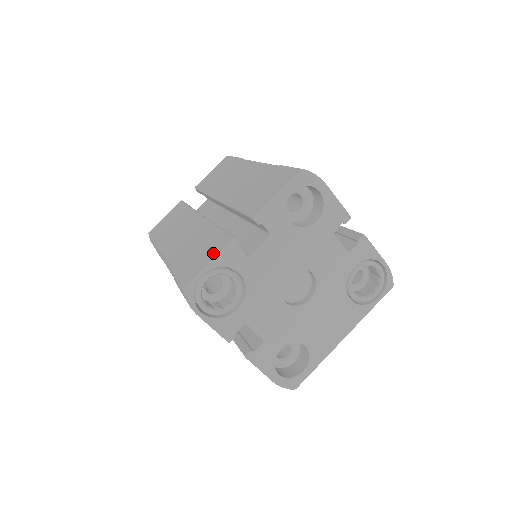
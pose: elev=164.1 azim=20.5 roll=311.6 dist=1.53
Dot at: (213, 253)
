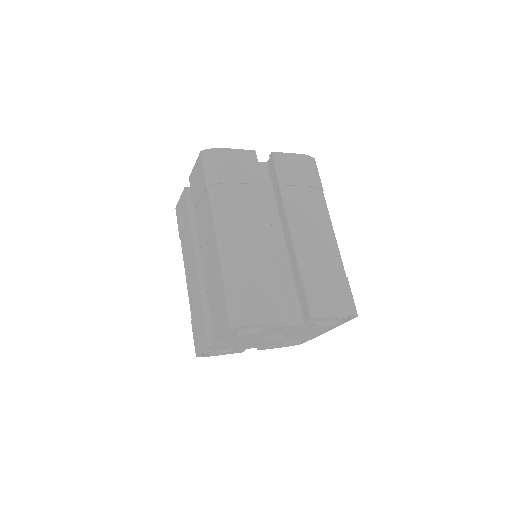
Dot at: (203, 345)
